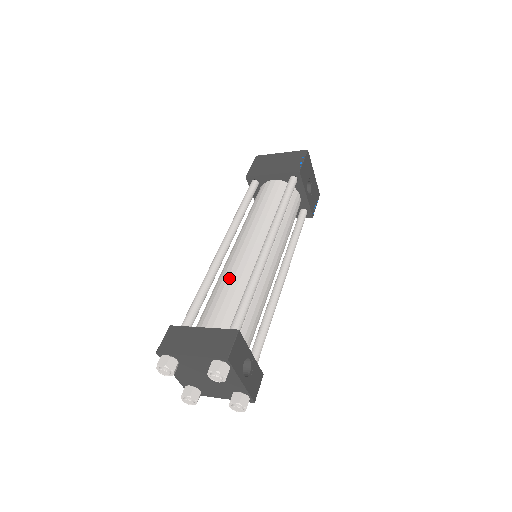
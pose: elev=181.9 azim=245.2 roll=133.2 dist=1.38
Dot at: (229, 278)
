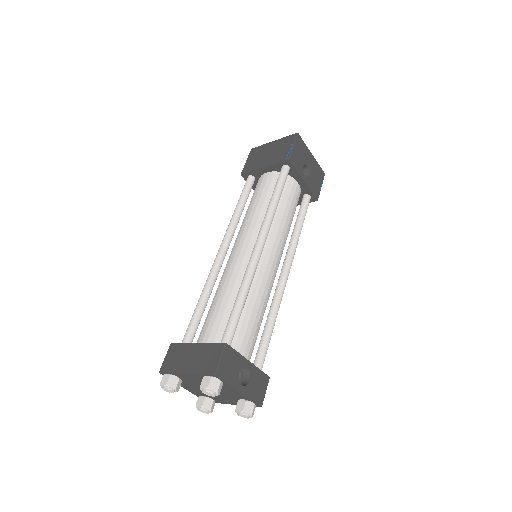
Dot at: (223, 287)
